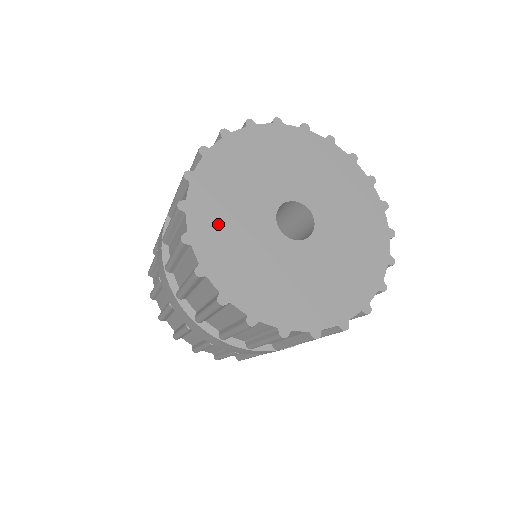
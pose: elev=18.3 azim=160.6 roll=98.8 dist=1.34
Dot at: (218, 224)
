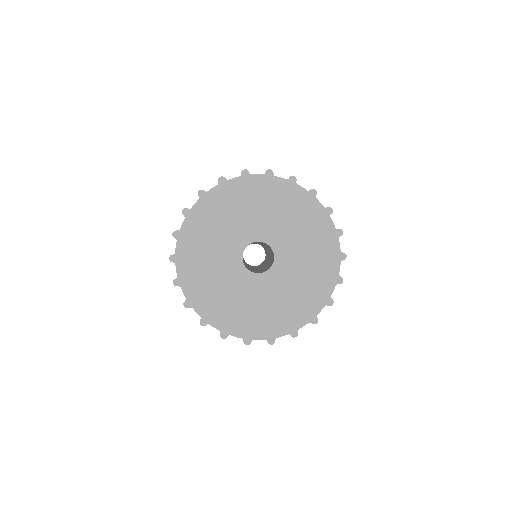
Dot at: (198, 251)
